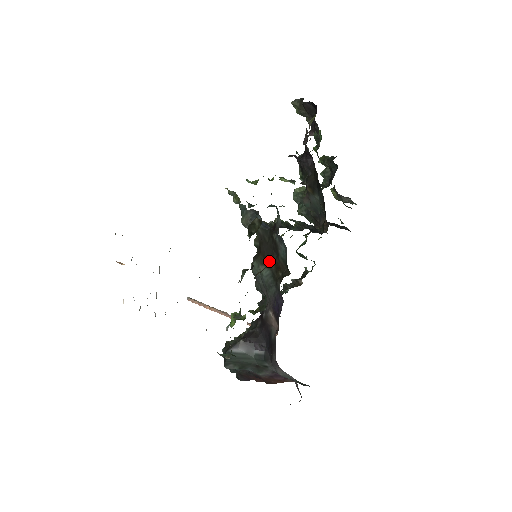
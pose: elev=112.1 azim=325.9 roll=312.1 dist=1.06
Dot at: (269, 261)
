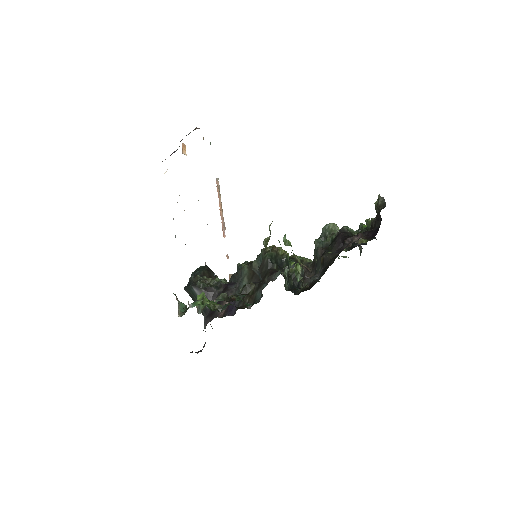
Dot at: occluded
